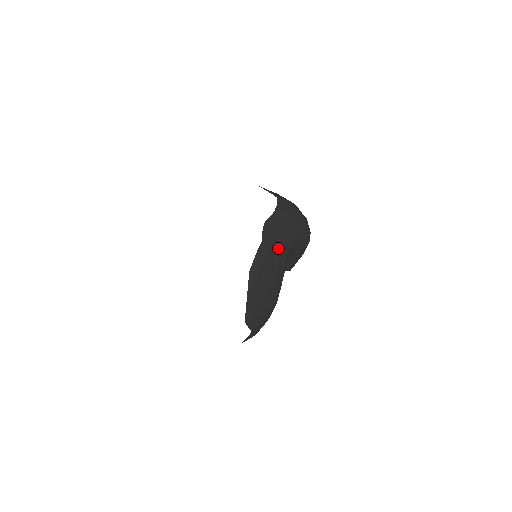
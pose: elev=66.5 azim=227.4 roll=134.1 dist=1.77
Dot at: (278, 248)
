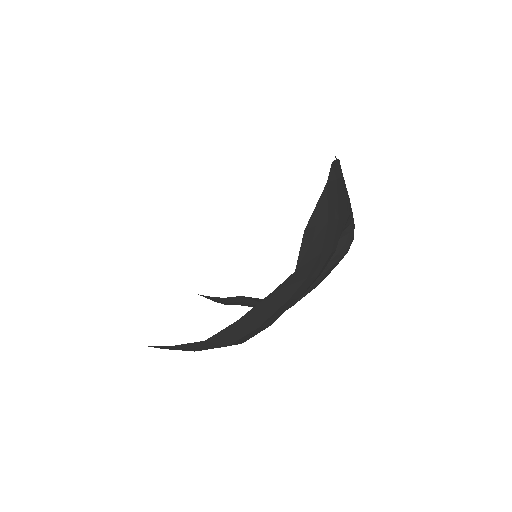
Dot at: (346, 193)
